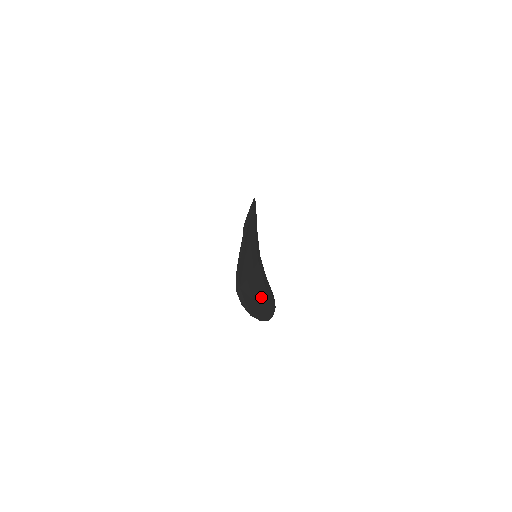
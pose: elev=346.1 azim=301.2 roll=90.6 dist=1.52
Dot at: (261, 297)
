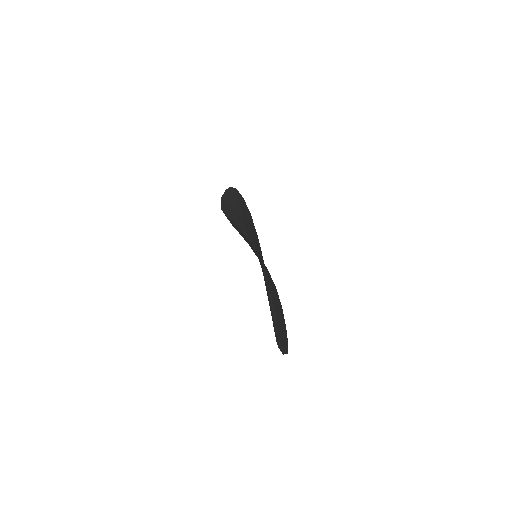
Dot at: (278, 312)
